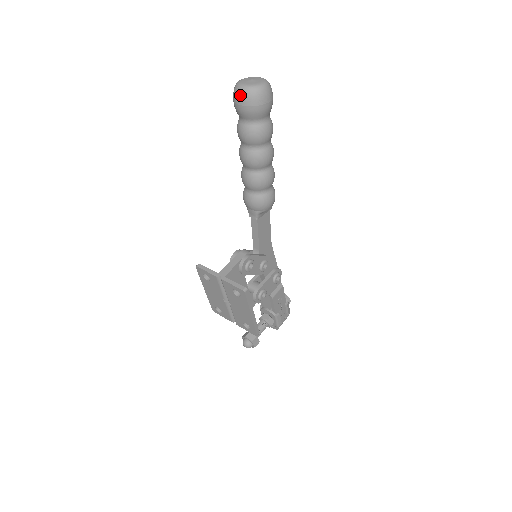
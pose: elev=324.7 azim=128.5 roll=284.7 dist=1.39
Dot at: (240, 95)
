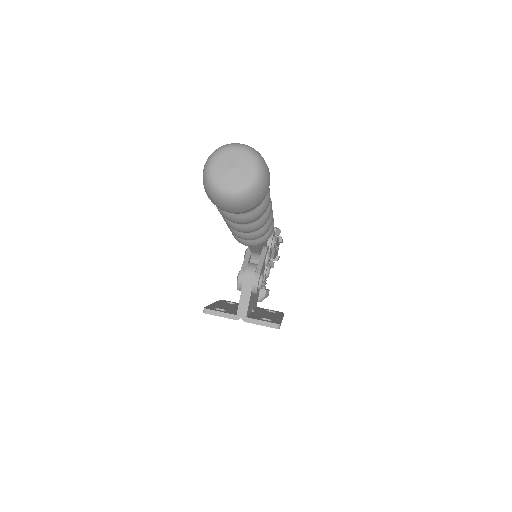
Dot at: (227, 205)
